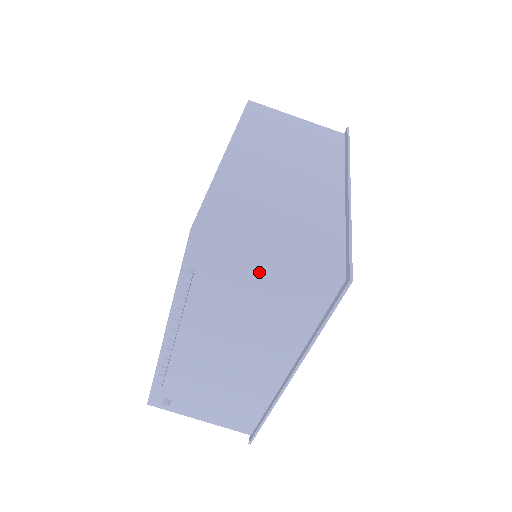
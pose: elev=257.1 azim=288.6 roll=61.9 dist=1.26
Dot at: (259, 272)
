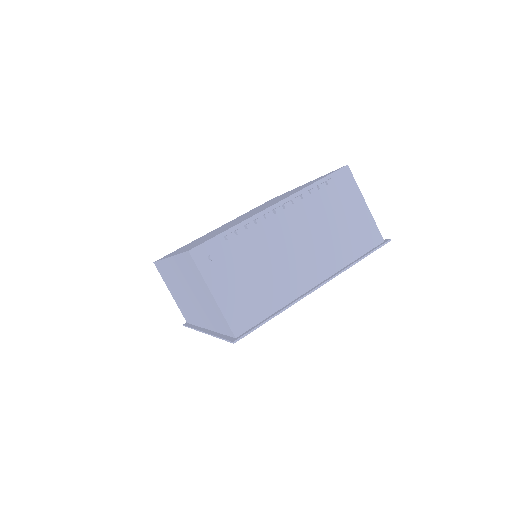
Dot at: (356, 208)
